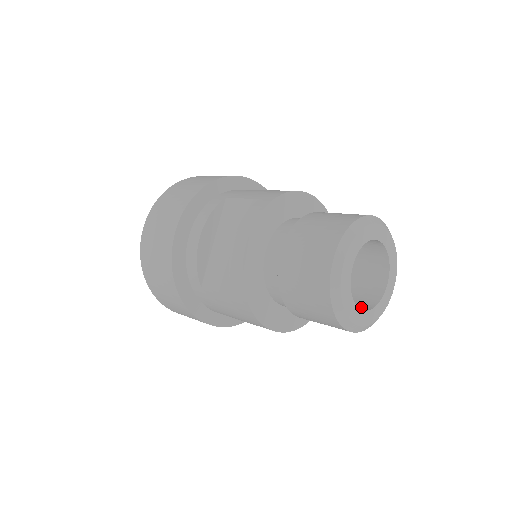
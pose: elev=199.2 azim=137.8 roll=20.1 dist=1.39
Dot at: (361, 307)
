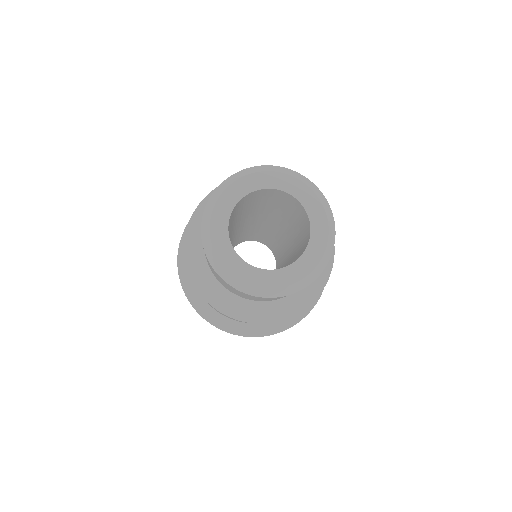
Dot at: occluded
